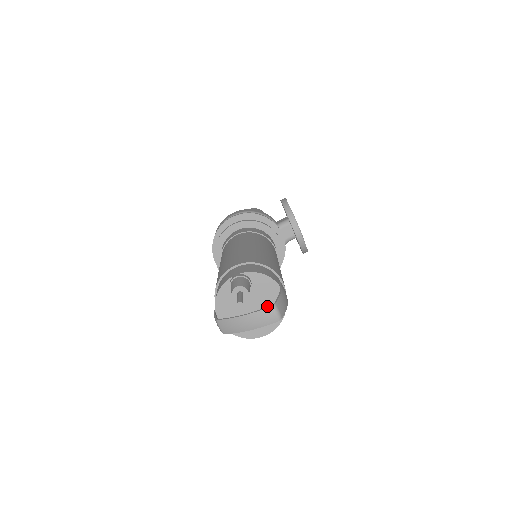
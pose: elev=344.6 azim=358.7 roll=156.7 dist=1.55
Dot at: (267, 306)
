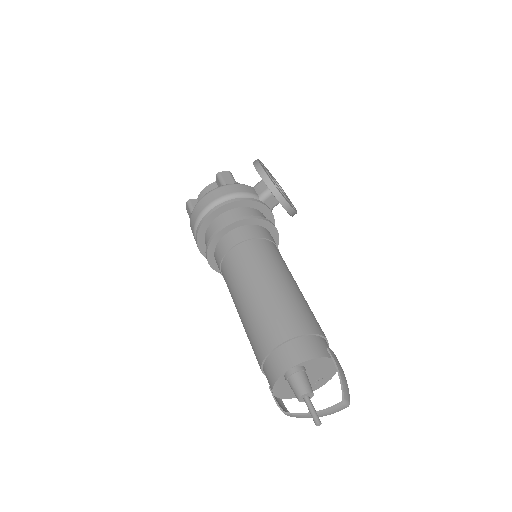
Dot at: (321, 373)
